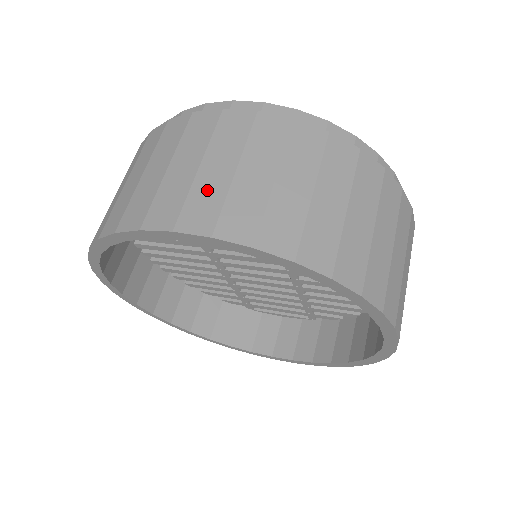
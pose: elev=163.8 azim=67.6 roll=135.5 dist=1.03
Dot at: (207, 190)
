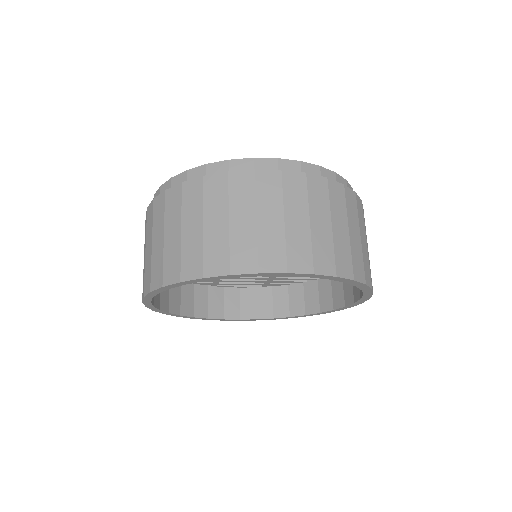
Dot at: (297, 239)
